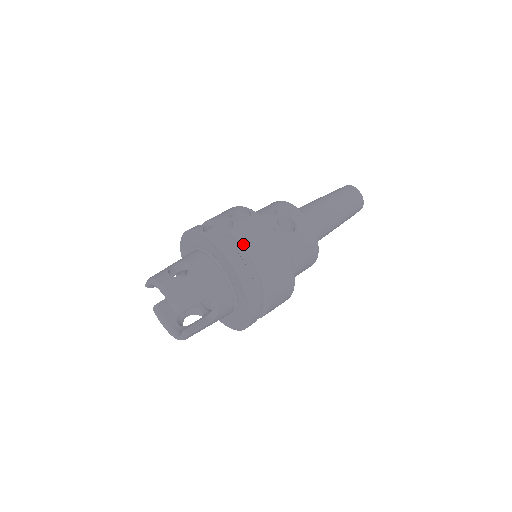
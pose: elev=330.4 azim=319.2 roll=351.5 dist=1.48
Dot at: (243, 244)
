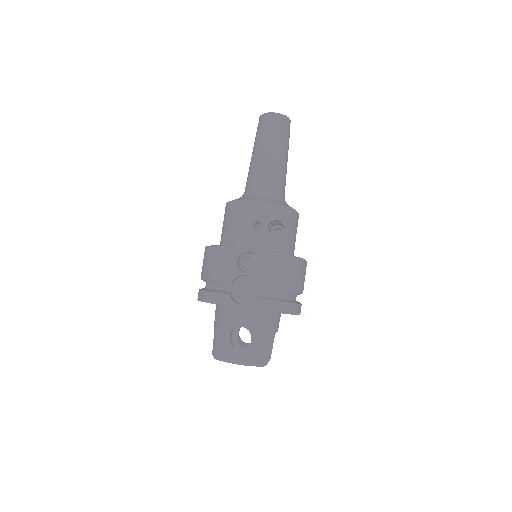
Dot at: (275, 290)
